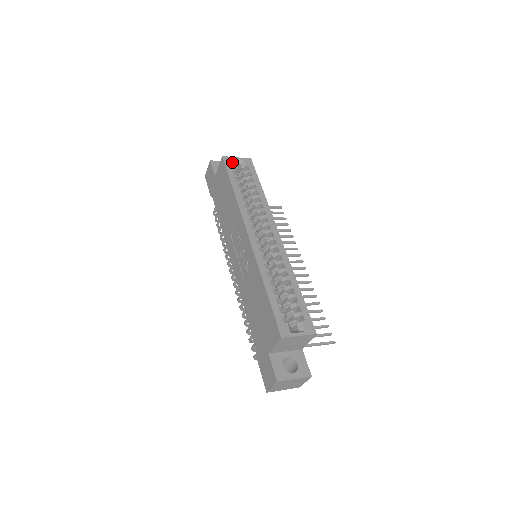
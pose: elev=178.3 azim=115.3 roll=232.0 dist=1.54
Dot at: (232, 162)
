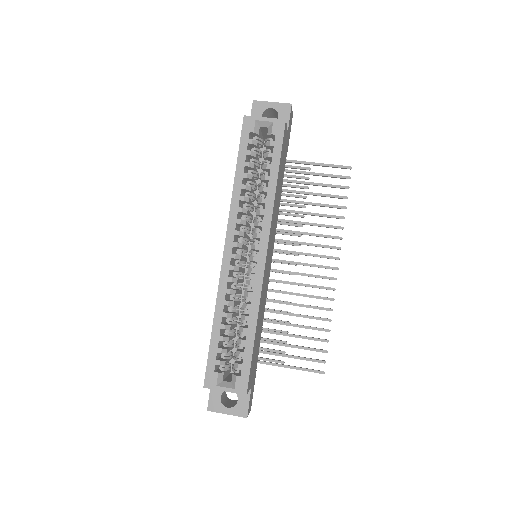
Dot at: (253, 127)
